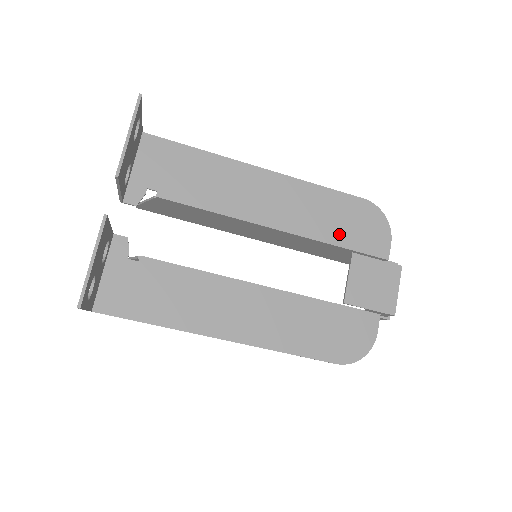
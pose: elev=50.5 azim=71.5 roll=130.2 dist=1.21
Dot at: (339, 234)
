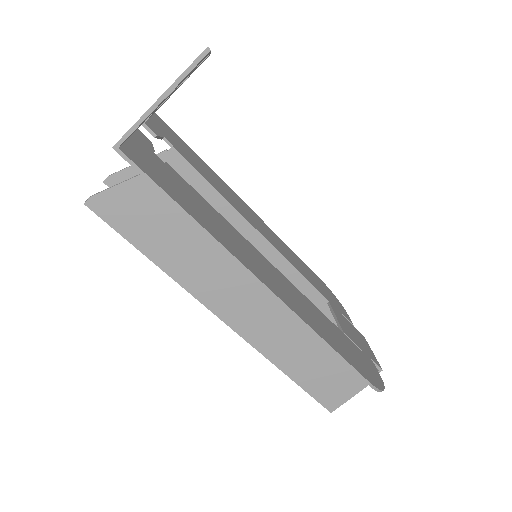
Dot at: (314, 283)
